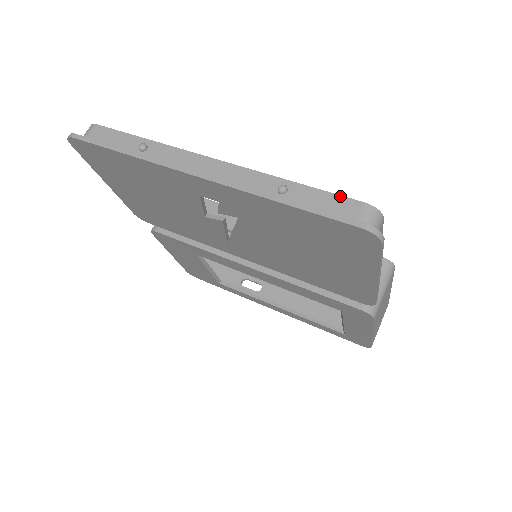
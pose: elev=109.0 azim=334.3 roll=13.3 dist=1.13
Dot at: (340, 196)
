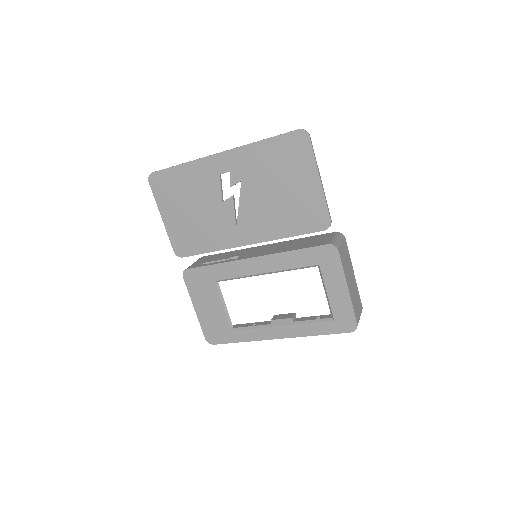
Dot at: occluded
